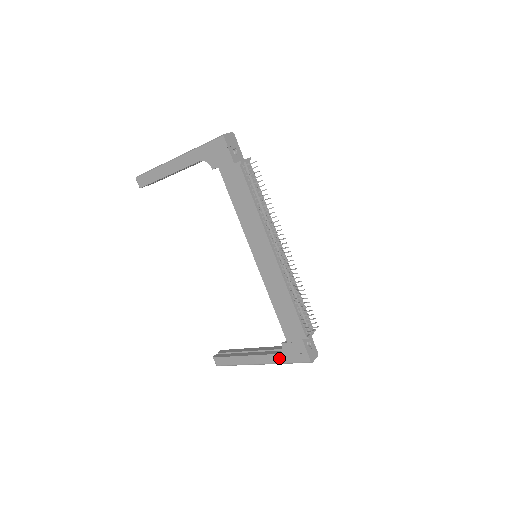
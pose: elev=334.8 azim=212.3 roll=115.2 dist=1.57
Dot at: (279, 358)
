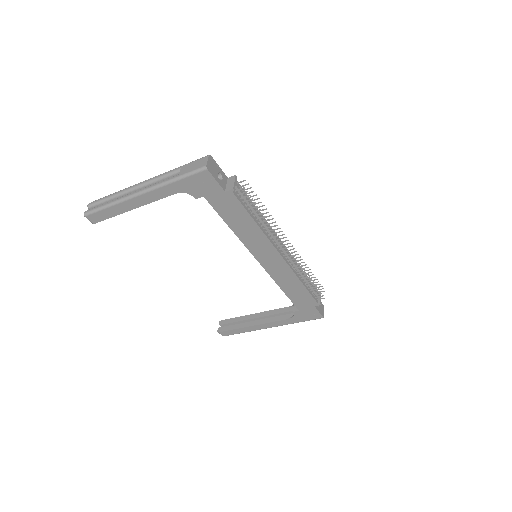
Dot at: (291, 321)
